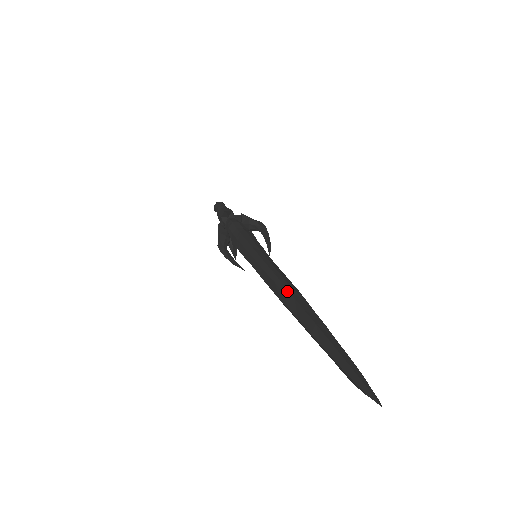
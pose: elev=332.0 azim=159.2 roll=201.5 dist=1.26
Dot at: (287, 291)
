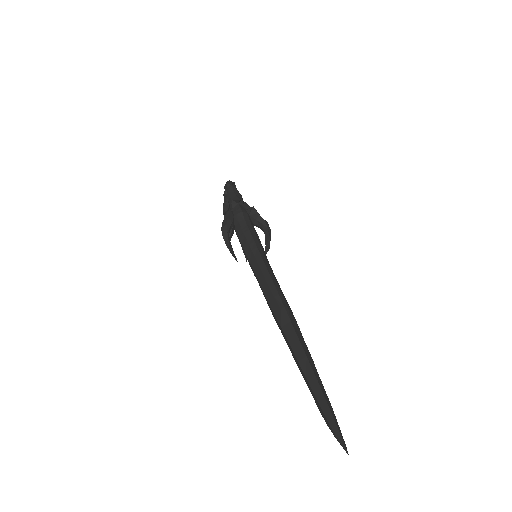
Dot at: (285, 311)
